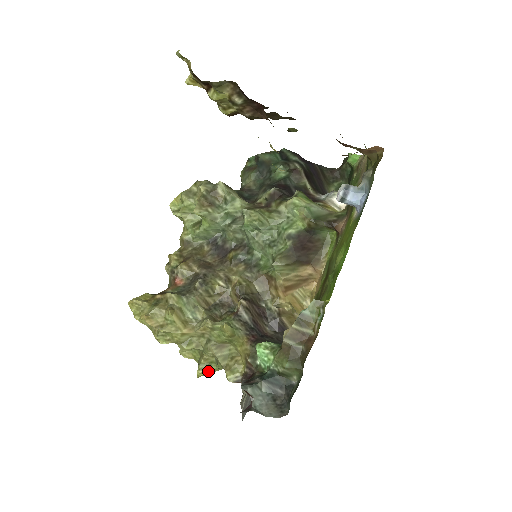
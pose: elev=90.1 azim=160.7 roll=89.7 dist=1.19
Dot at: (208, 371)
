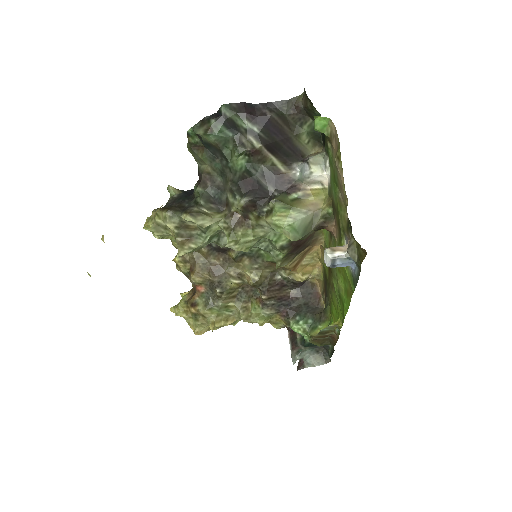
Dot at: occluded
